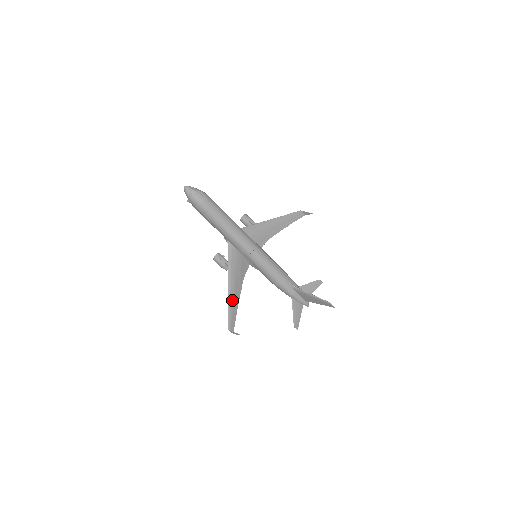
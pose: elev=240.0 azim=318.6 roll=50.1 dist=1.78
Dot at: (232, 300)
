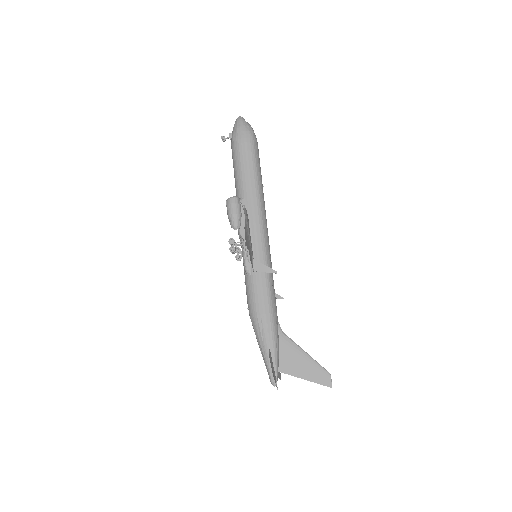
Dot at: occluded
